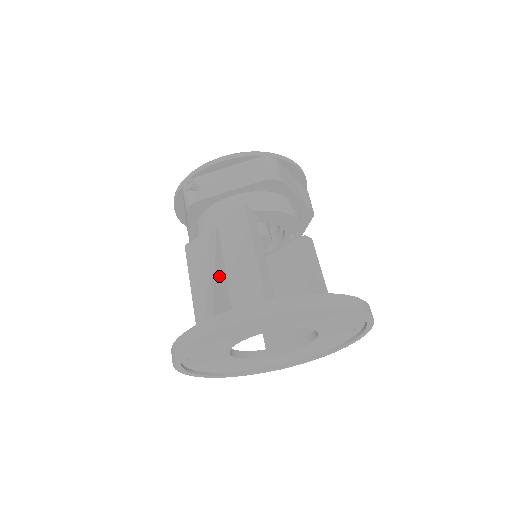
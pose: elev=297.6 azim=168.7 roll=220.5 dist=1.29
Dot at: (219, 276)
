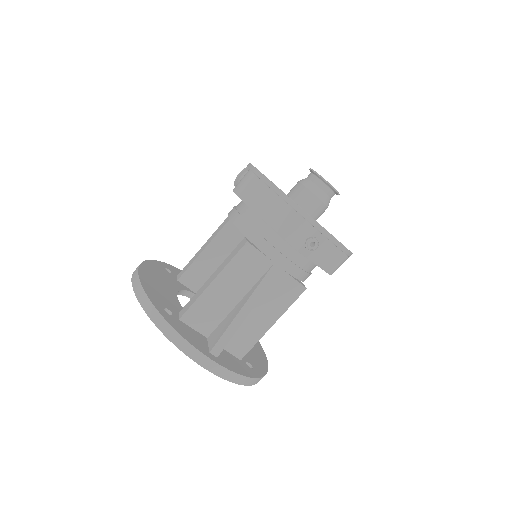
Dot at: (245, 315)
